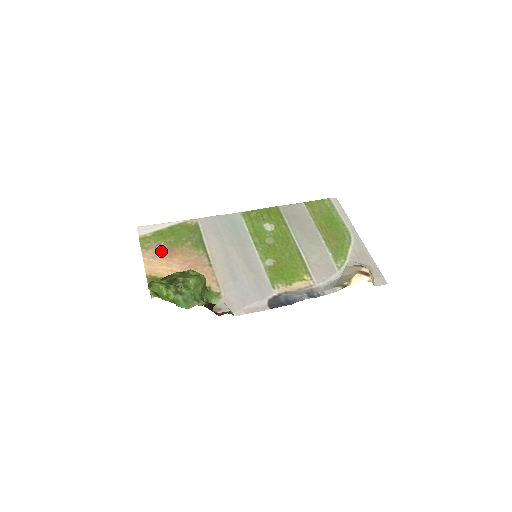
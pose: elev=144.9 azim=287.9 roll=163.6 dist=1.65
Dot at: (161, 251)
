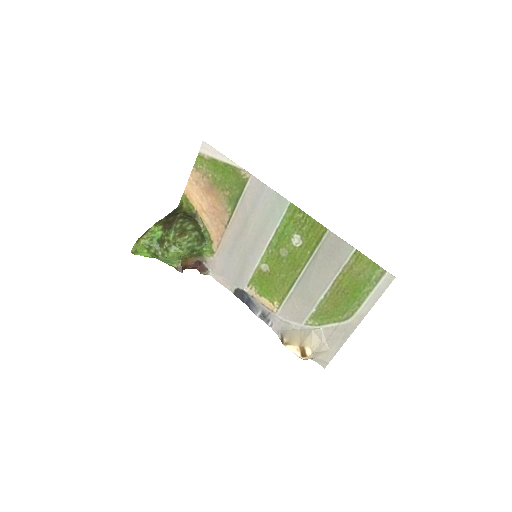
Dot at: (204, 181)
